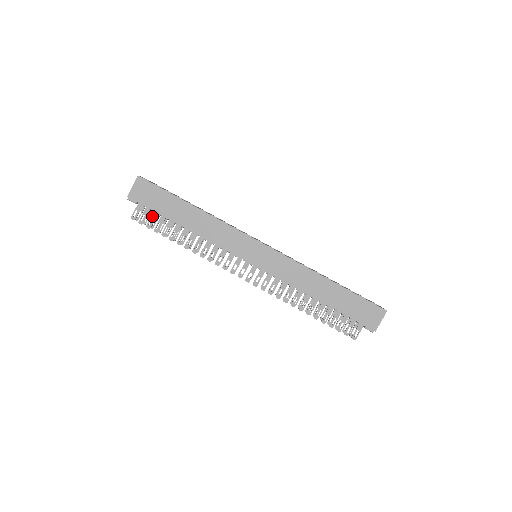
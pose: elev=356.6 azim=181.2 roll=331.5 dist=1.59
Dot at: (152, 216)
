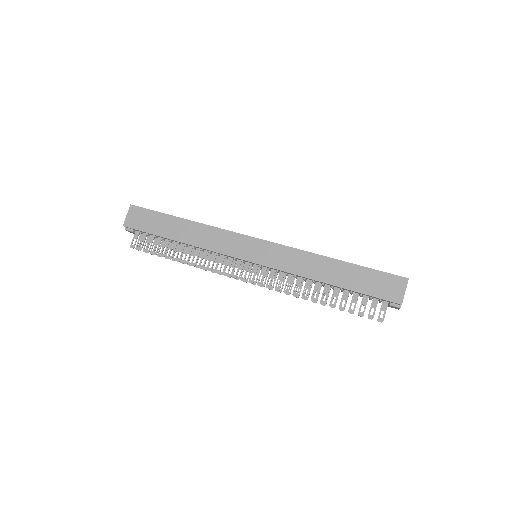
Dot at: (149, 240)
